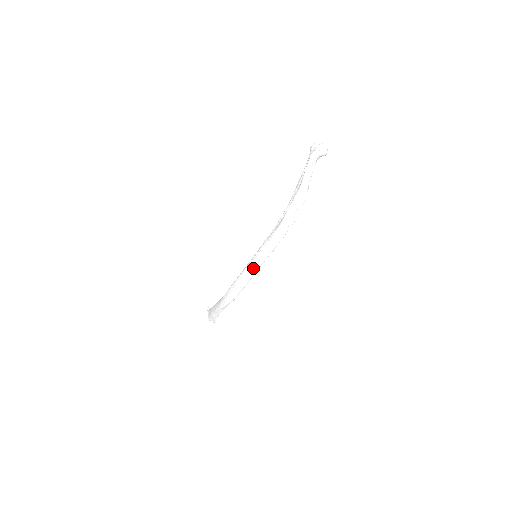
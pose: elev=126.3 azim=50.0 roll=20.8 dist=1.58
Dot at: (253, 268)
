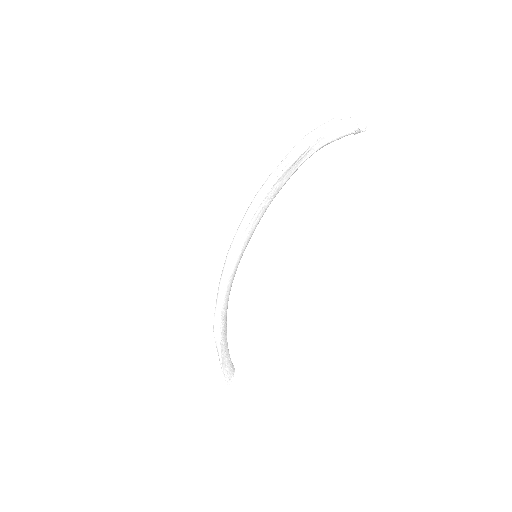
Dot at: (229, 249)
